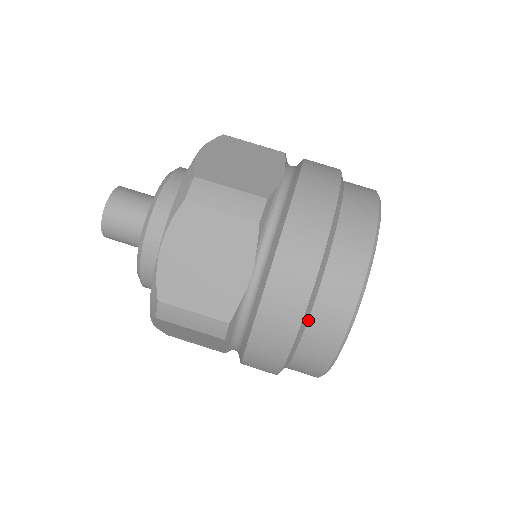
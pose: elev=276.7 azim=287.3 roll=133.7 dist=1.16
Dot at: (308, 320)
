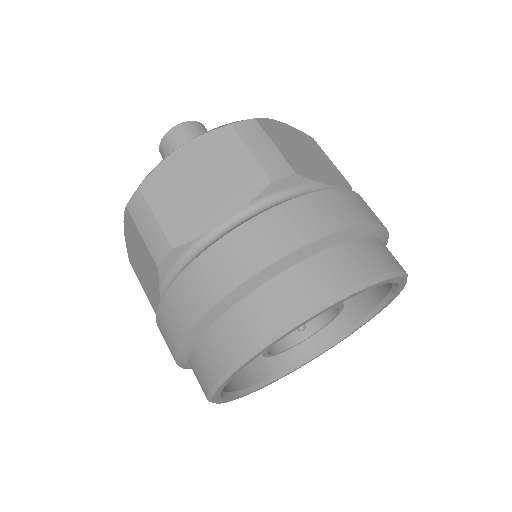
Dot at: (355, 239)
